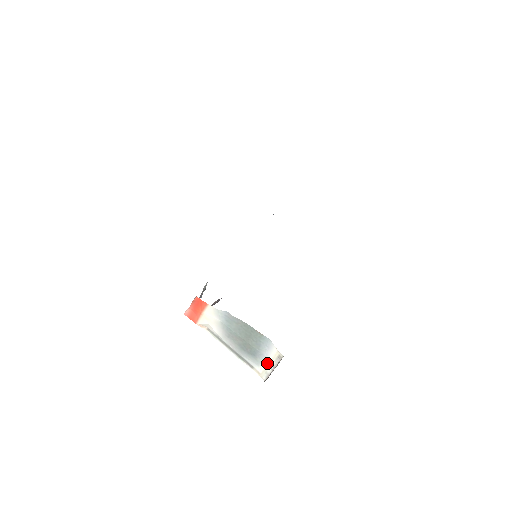
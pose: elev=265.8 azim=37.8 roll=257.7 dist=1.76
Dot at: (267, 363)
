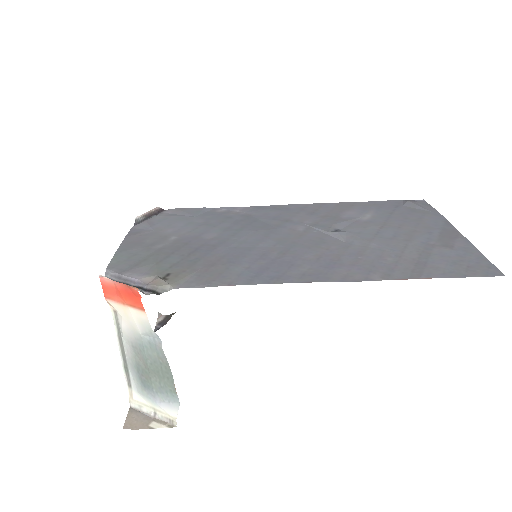
Dot at: (151, 405)
